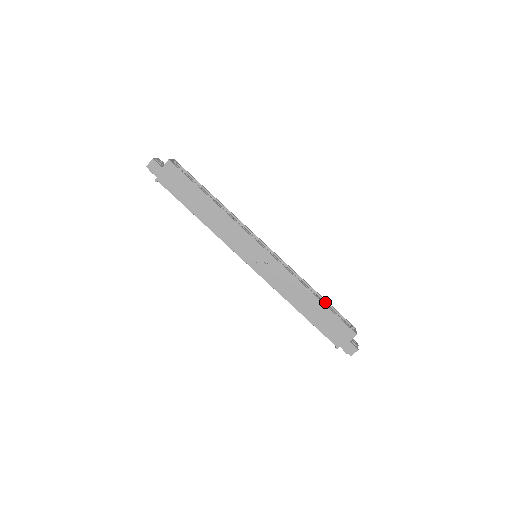
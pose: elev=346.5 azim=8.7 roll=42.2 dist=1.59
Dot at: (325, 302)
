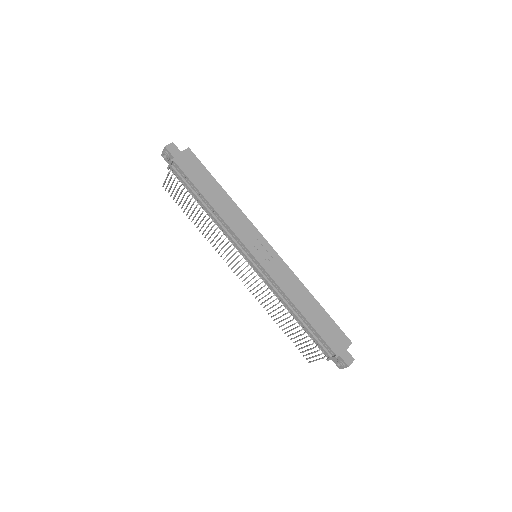
Dot at: occluded
